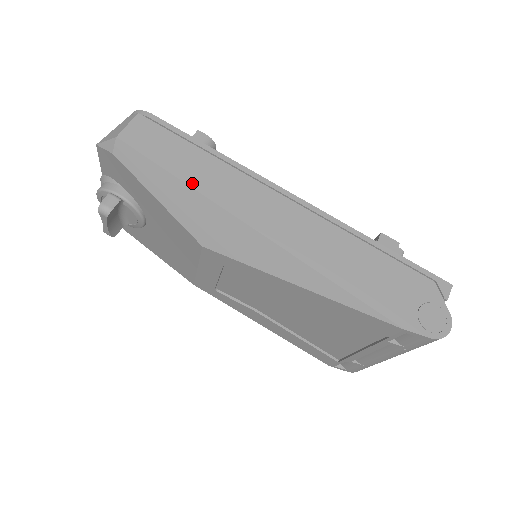
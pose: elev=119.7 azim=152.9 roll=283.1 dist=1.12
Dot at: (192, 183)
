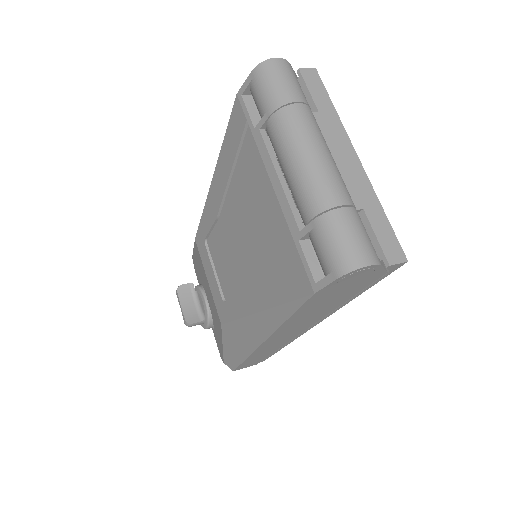
Dot at: occluded
